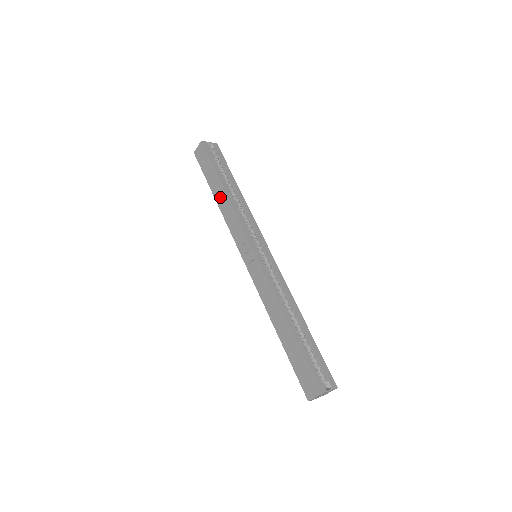
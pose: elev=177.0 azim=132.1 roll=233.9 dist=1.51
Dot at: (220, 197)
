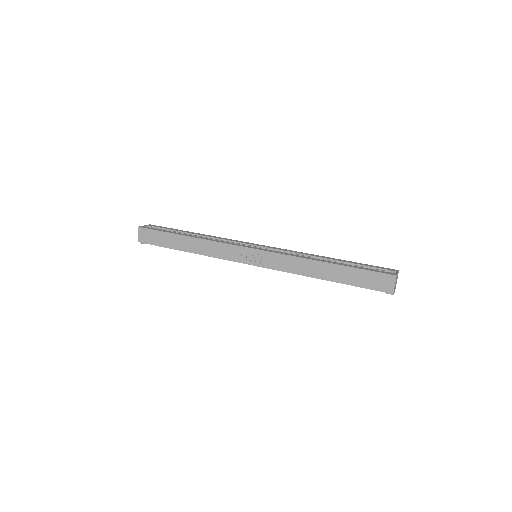
Dot at: (190, 246)
